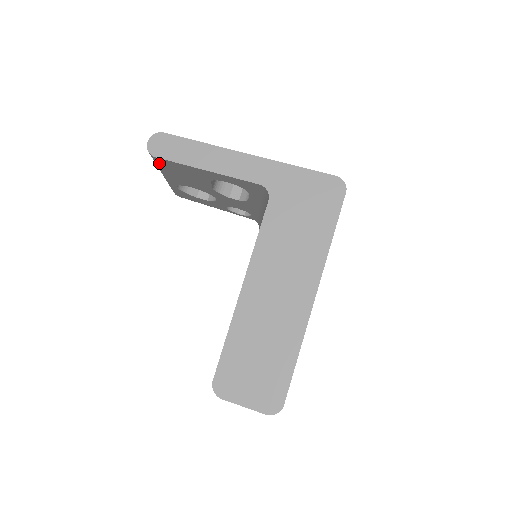
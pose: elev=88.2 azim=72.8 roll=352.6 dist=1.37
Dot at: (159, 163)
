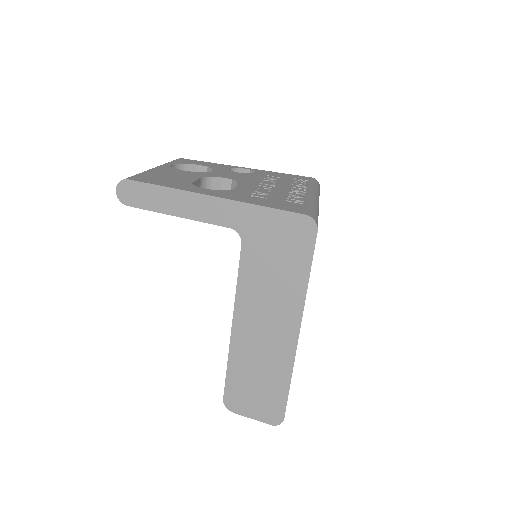
Dot at: occluded
